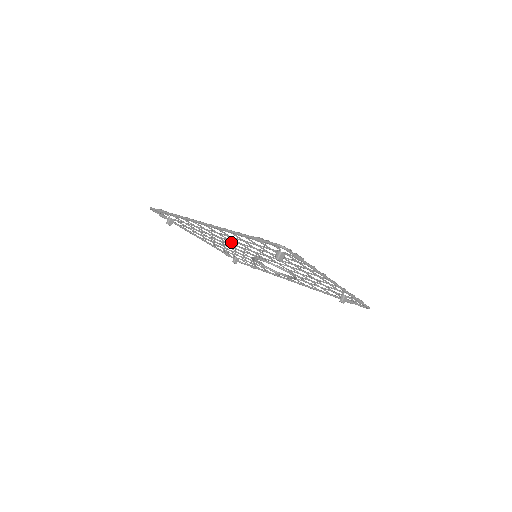
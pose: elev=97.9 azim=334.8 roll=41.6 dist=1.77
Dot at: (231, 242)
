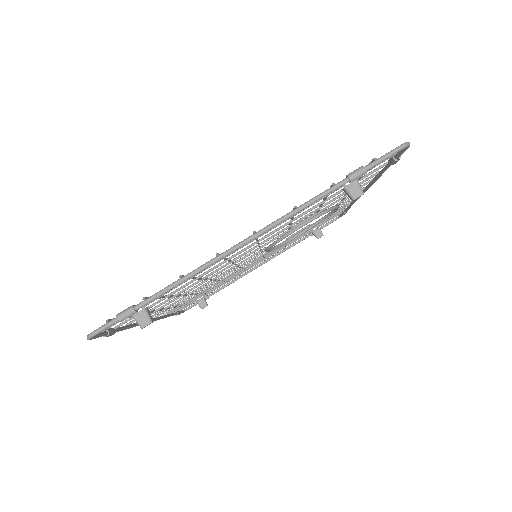
Dot at: occluded
